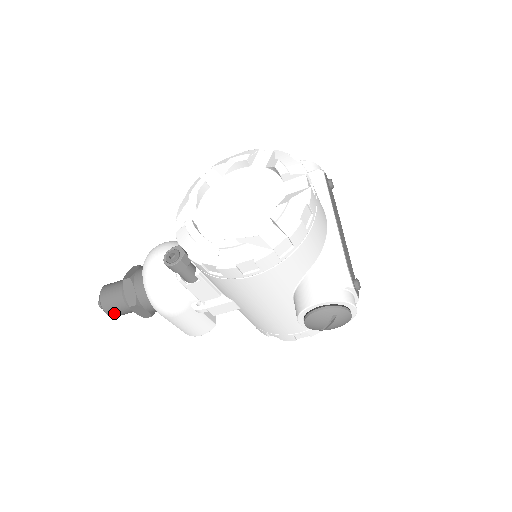
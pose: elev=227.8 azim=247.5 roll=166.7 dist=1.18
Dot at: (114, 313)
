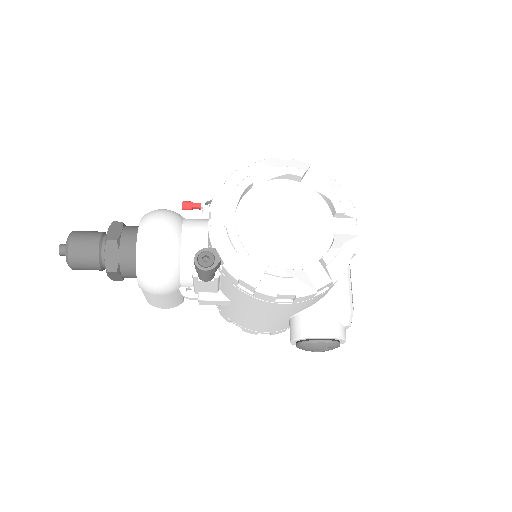
Dot at: (79, 268)
